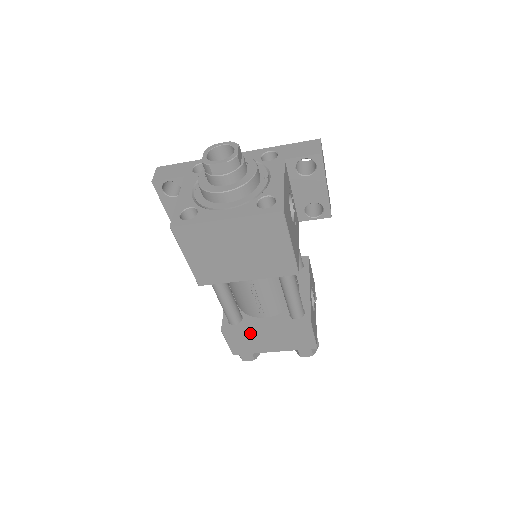
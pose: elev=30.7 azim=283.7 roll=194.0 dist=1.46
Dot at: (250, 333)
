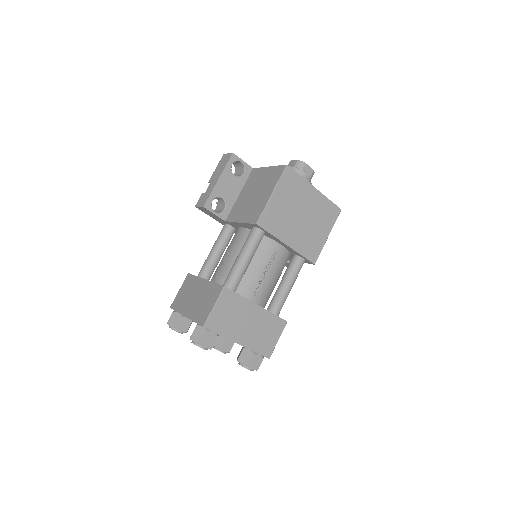
Dot at: (242, 305)
